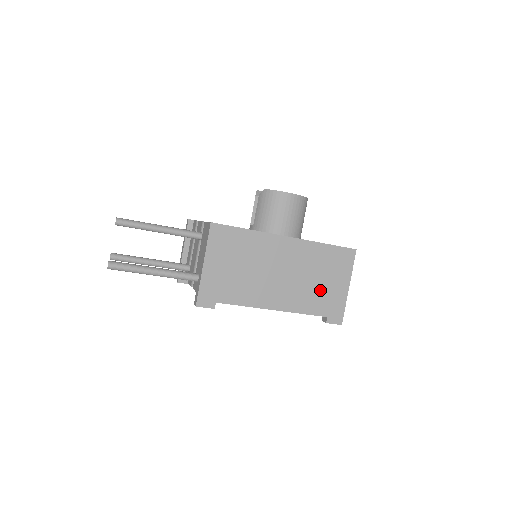
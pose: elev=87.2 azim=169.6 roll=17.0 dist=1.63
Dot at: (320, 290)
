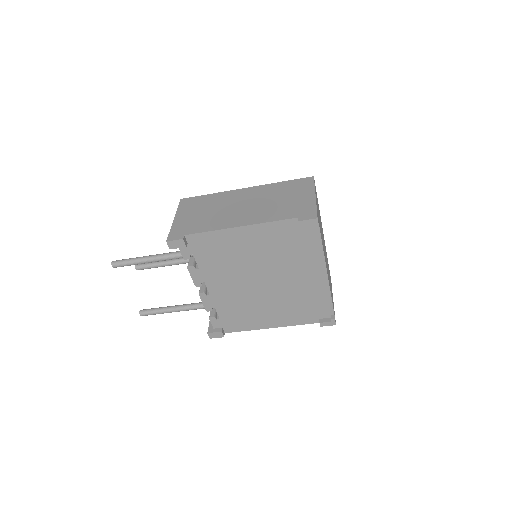
Dot at: (285, 205)
